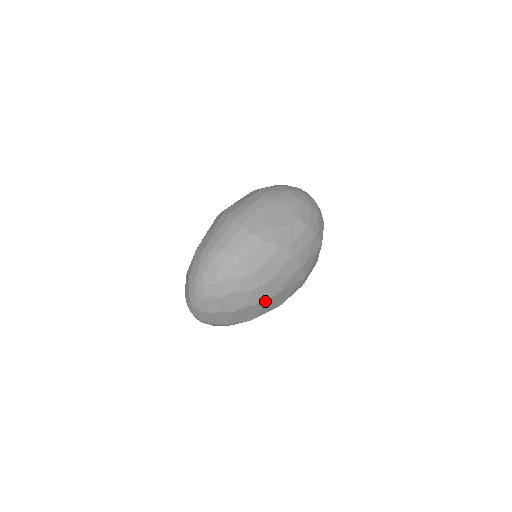
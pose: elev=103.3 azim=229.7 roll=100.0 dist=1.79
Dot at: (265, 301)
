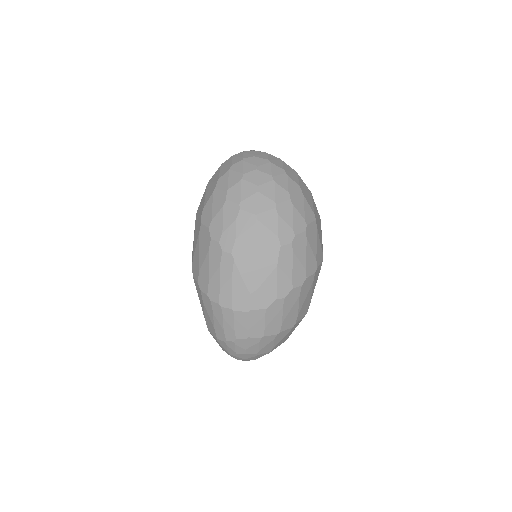
Dot at: (304, 316)
